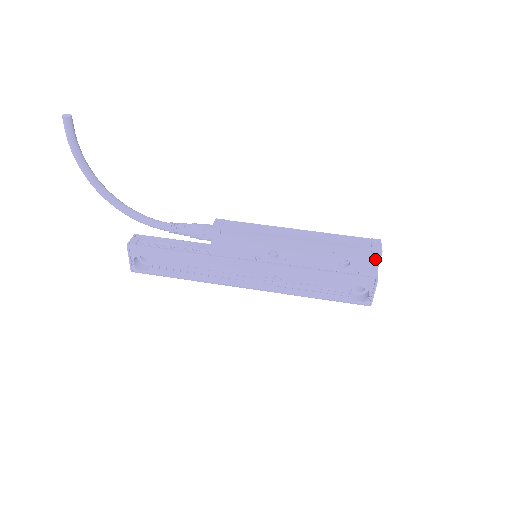
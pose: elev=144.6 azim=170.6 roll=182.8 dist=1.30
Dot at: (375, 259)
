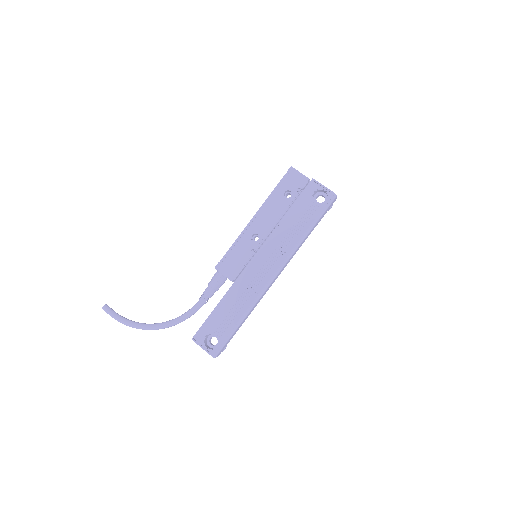
Dot at: (294, 173)
